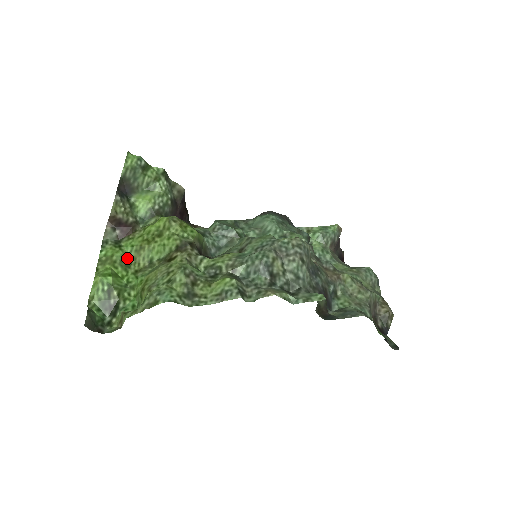
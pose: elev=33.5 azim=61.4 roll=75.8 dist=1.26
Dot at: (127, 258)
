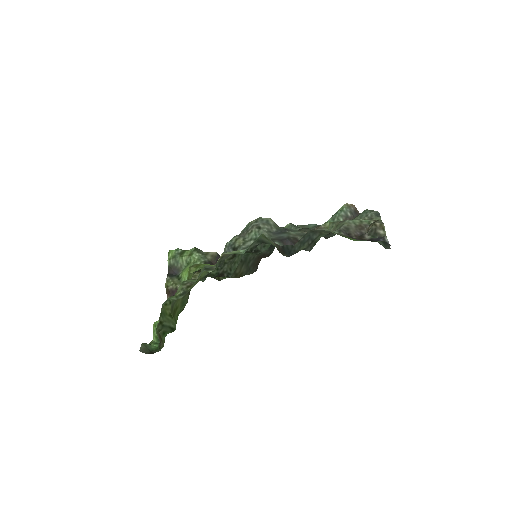
Dot at: occluded
